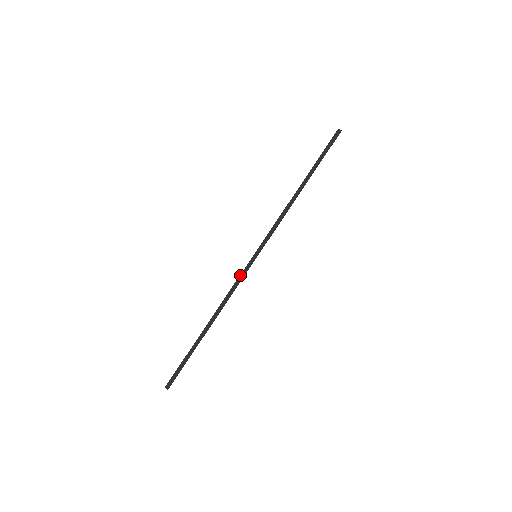
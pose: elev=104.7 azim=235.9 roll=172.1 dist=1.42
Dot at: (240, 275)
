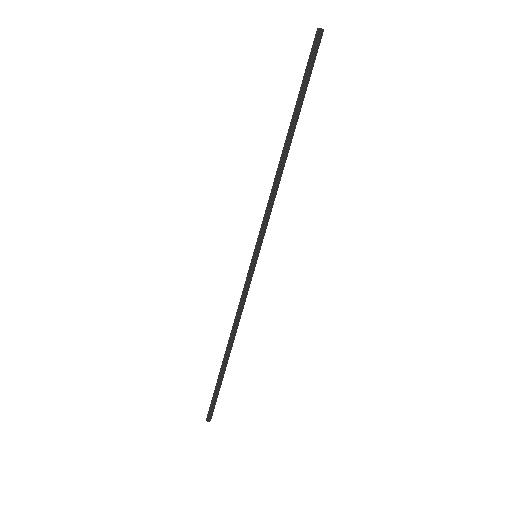
Dot at: (244, 284)
